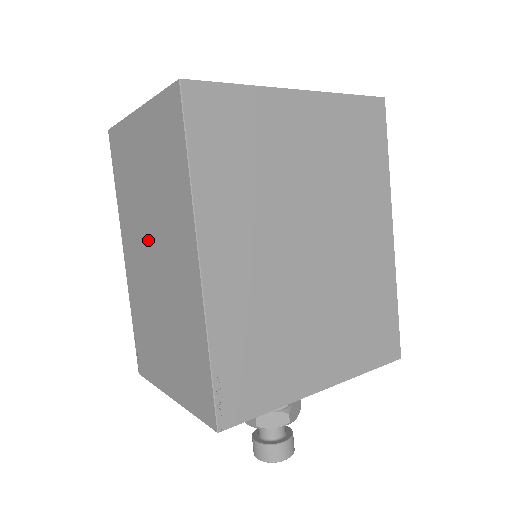
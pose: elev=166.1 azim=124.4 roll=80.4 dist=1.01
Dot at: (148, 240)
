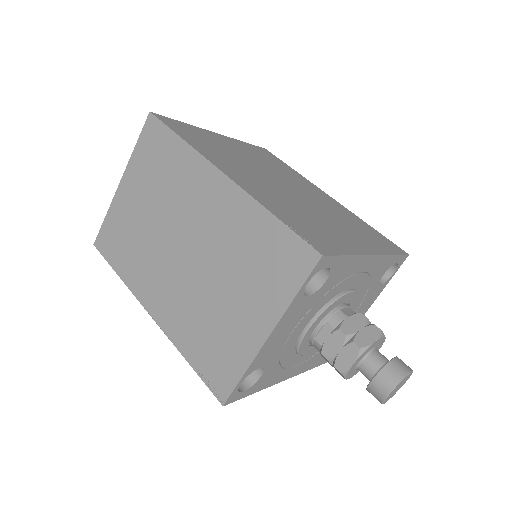
Dot at: (170, 247)
